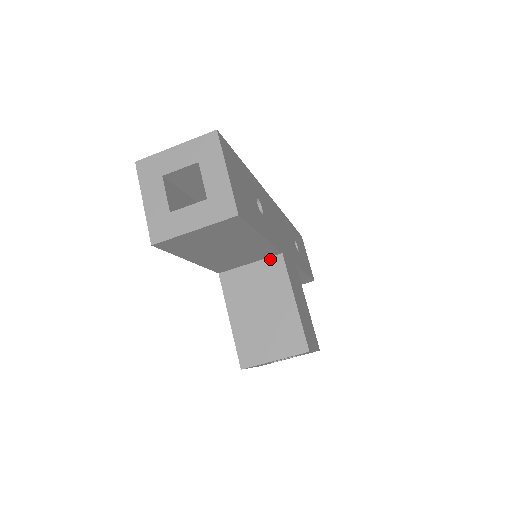
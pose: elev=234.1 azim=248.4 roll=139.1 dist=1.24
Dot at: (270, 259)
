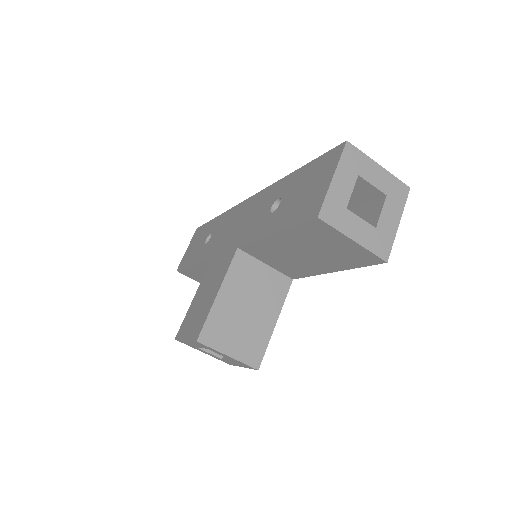
Dot at: (282, 275)
